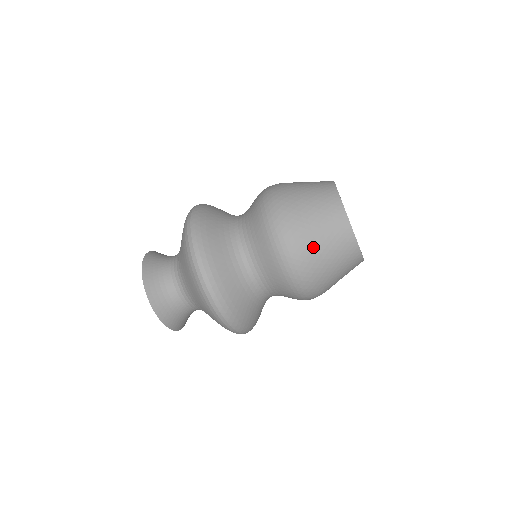
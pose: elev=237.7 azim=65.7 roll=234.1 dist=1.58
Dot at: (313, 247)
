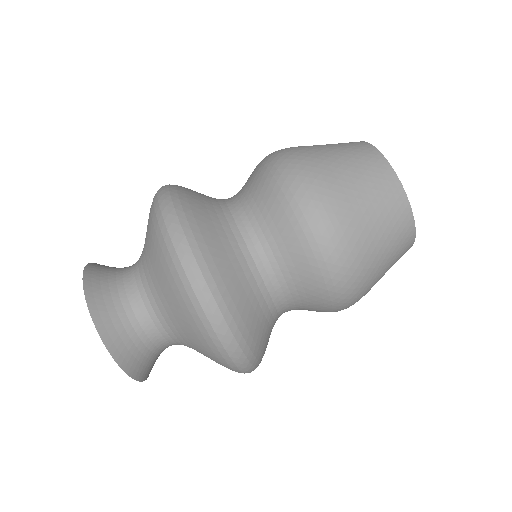
Dot at: (351, 204)
